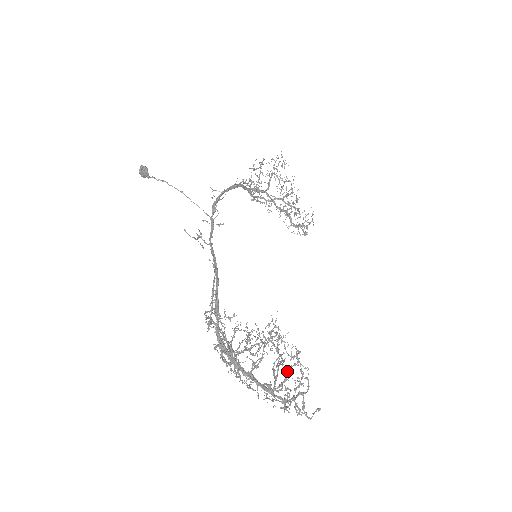
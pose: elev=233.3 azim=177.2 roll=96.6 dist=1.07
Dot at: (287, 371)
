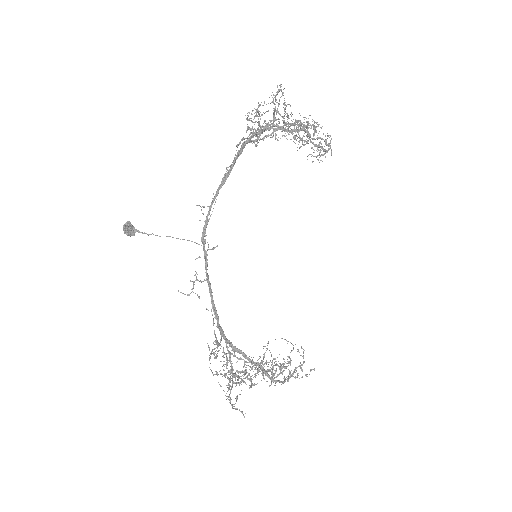
Dot at: occluded
